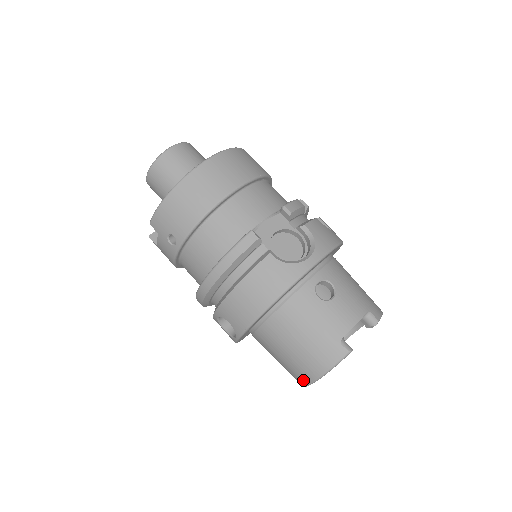
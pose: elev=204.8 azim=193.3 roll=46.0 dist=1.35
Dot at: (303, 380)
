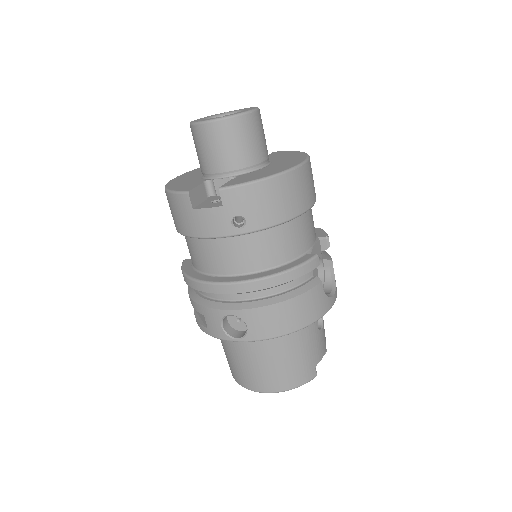
Dot at: (264, 388)
